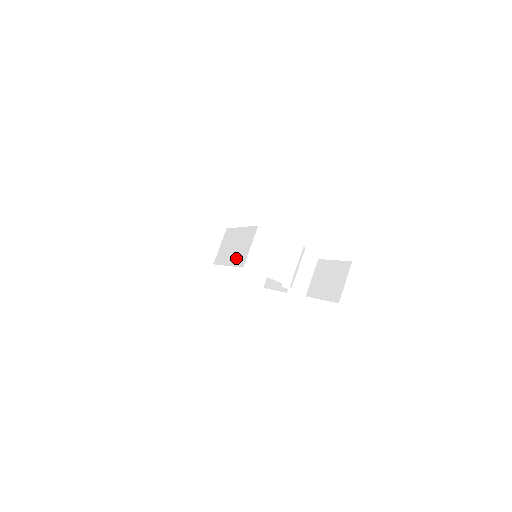
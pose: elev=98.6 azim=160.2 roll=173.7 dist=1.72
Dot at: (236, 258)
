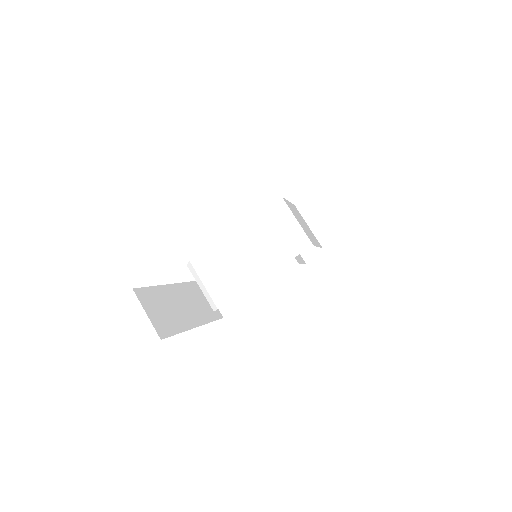
Dot at: (272, 258)
